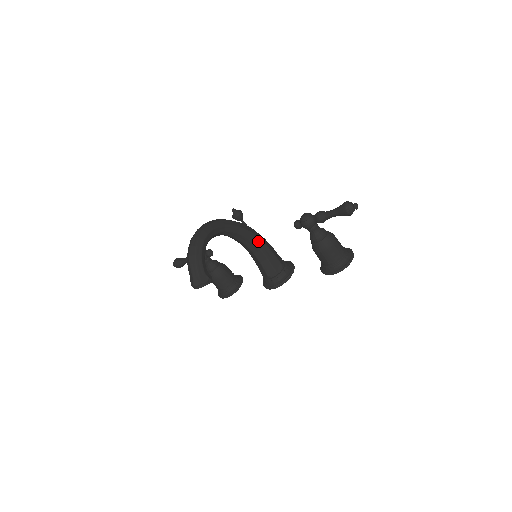
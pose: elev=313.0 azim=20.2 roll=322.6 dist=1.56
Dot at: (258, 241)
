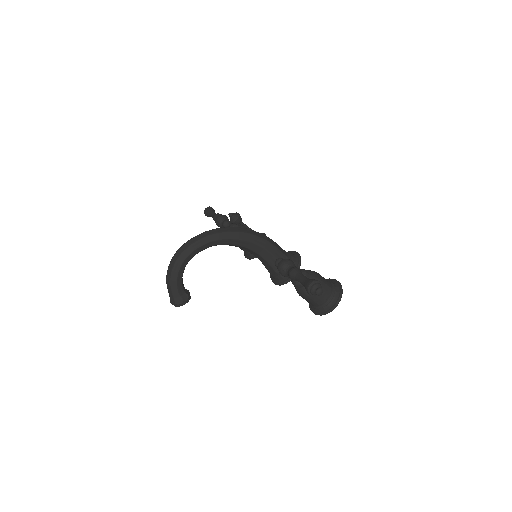
Dot at: (255, 247)
